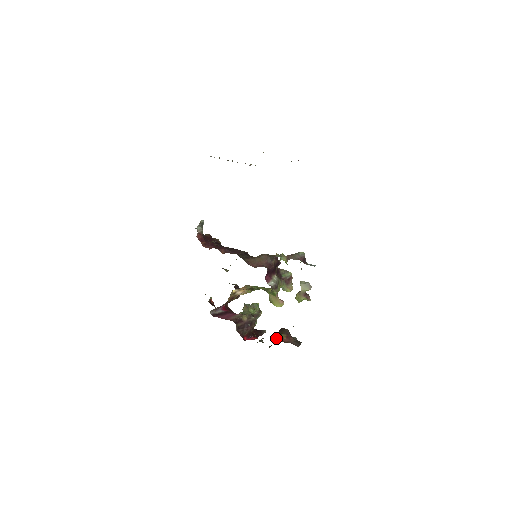
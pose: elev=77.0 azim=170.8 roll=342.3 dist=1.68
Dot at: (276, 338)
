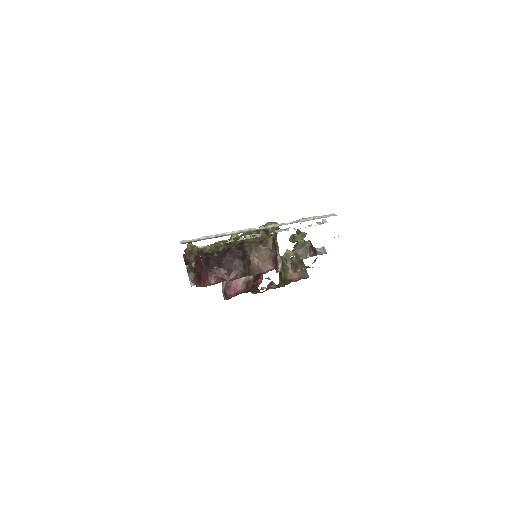
Dot at: (285, 276)
